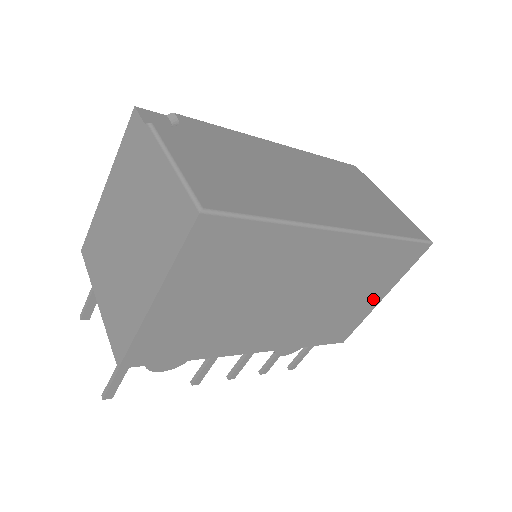
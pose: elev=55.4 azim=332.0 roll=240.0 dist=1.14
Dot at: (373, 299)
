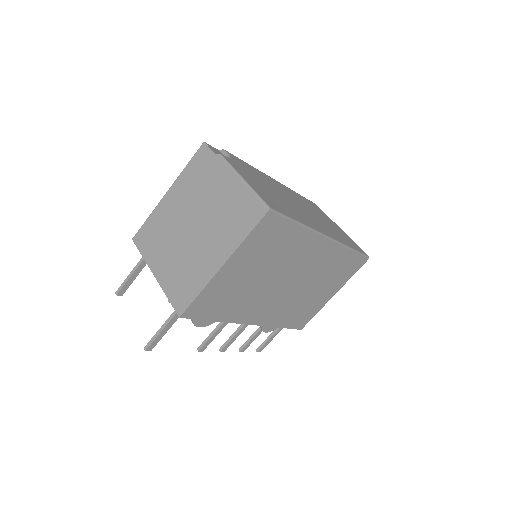
Dot at: (328, 295)
